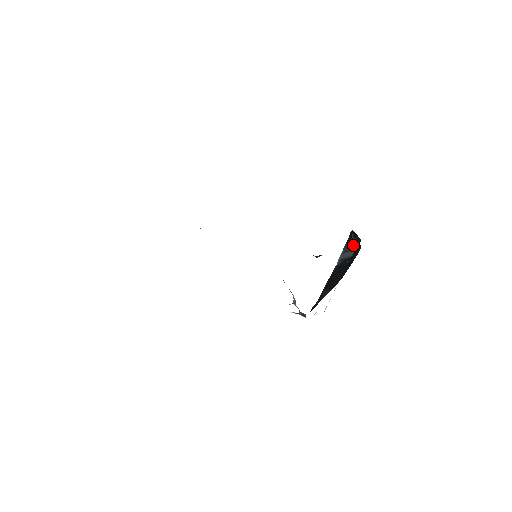
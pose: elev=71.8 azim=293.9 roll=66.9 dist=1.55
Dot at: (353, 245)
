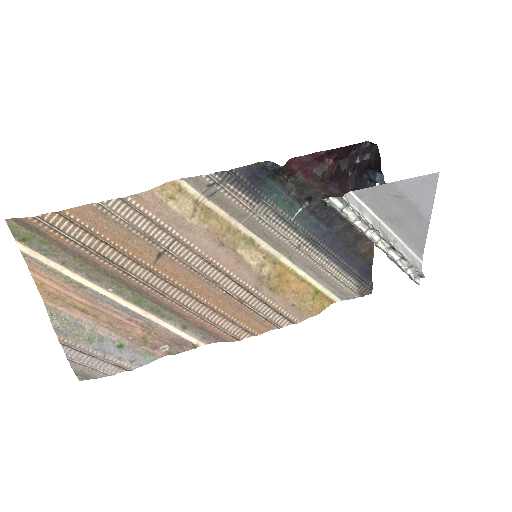
Dot at: occluded
